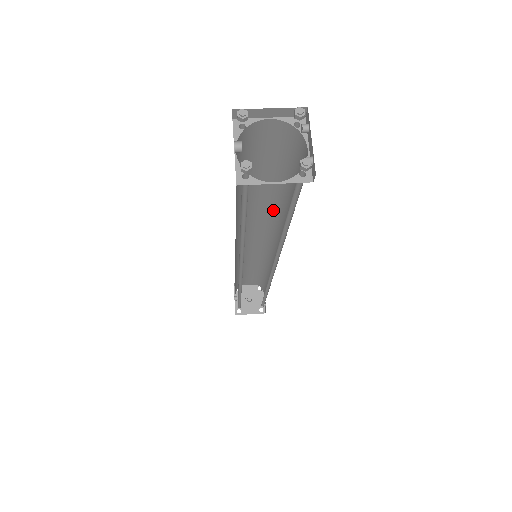
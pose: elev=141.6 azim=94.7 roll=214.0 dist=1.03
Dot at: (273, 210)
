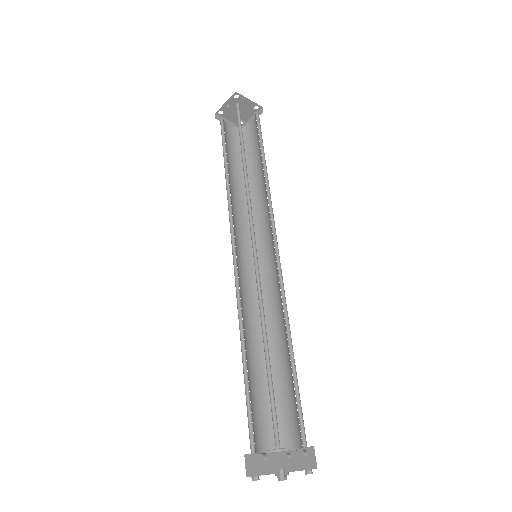
Dot at: occluded
